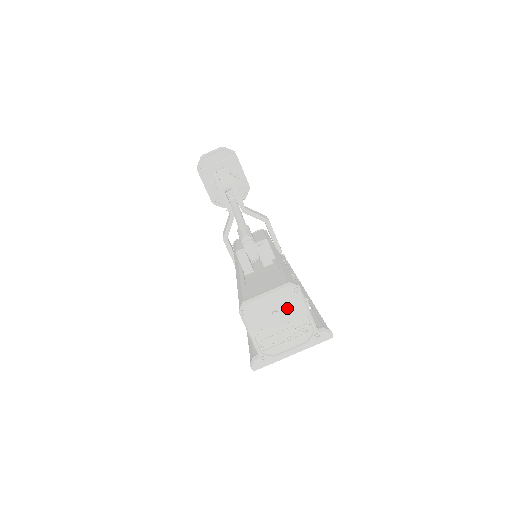
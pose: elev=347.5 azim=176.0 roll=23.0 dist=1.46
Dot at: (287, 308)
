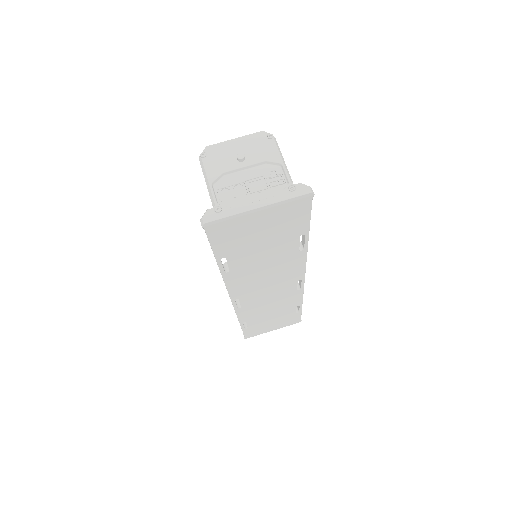
Dot at: (257, 154)
